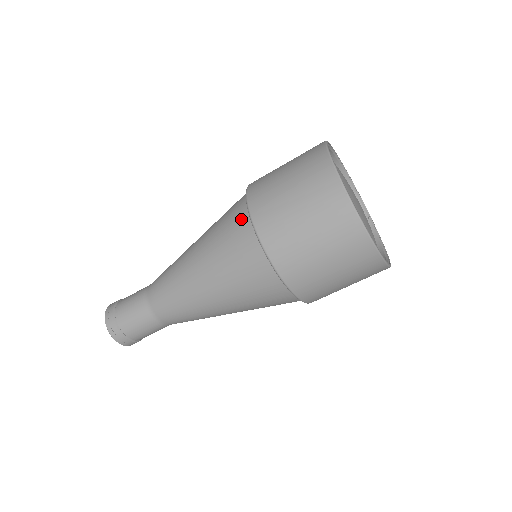
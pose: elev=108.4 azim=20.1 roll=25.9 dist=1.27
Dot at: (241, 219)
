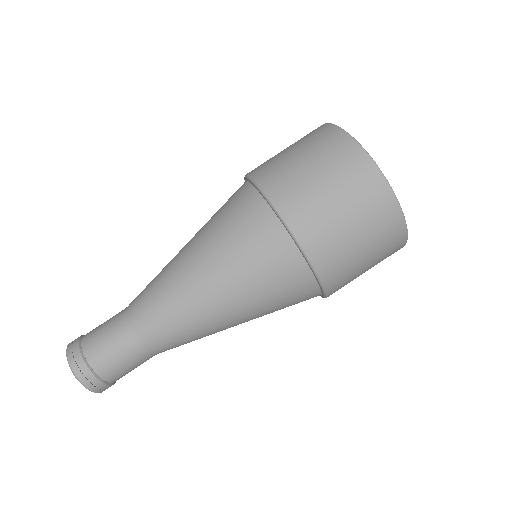
Dot at: (251, 203)
